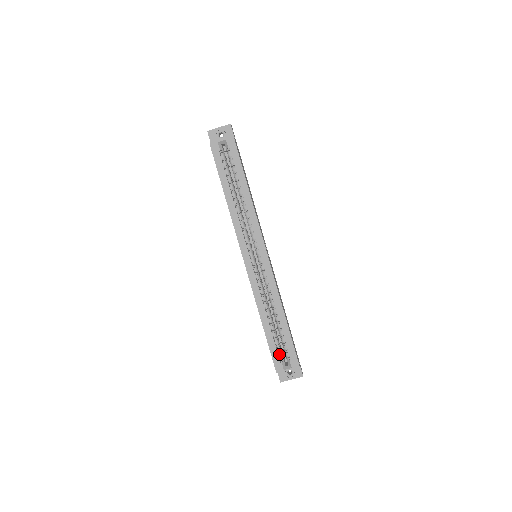
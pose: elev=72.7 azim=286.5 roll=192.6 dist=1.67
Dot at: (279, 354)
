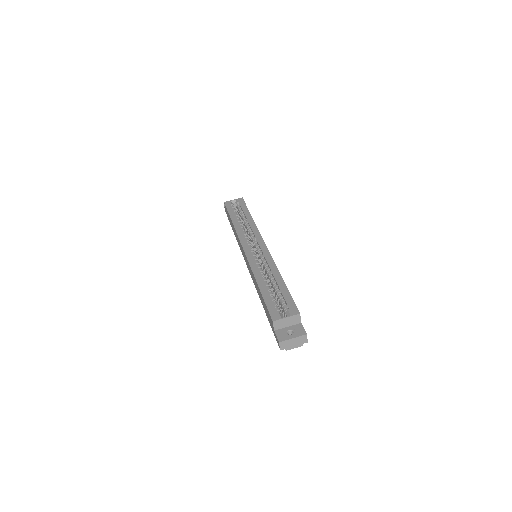
Dot at: (276, 308)
